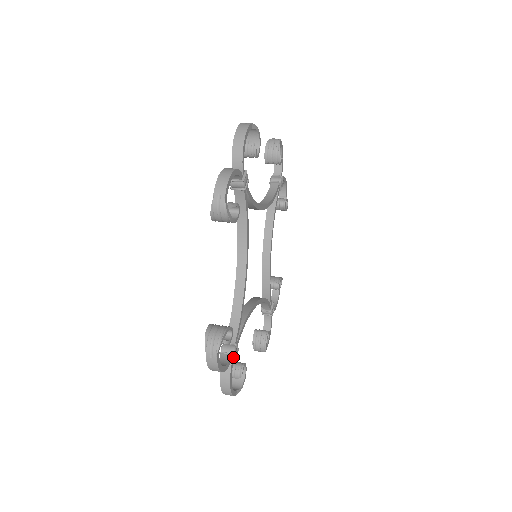
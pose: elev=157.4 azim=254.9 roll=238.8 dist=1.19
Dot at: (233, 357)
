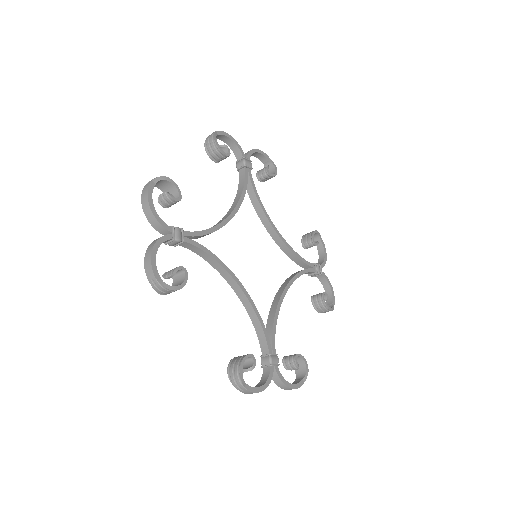
Dot at: (172, 231)
